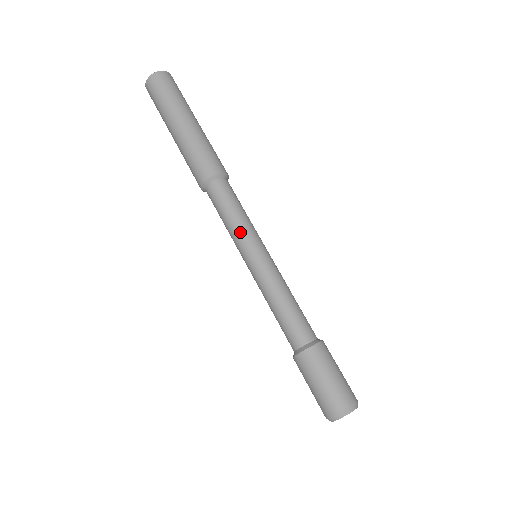
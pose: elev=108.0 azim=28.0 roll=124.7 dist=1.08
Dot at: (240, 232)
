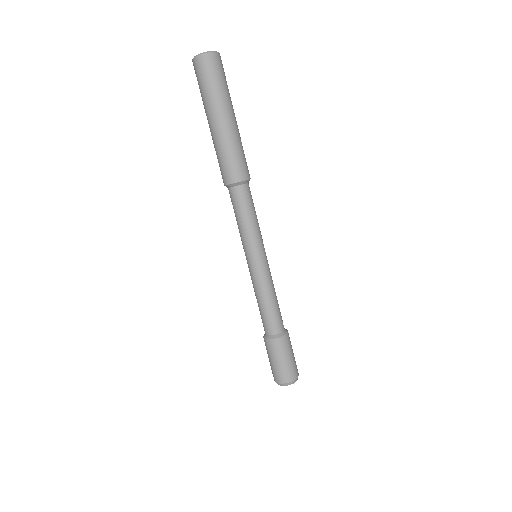
Dot at: (247, 238)
